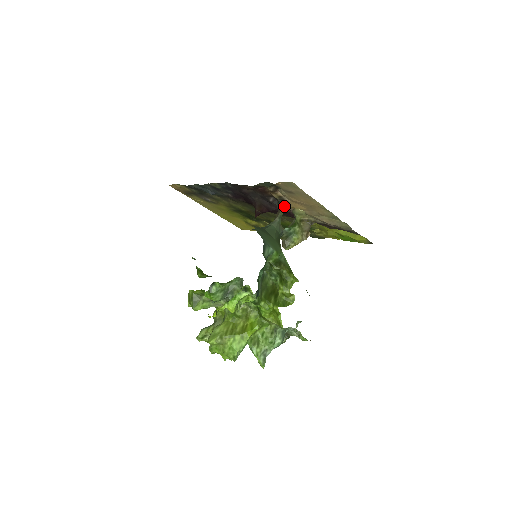
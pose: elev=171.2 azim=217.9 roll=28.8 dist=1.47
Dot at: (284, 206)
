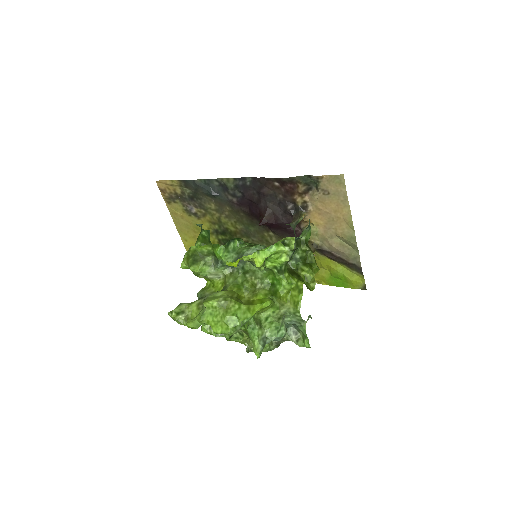
Dot at: (304, 214)
